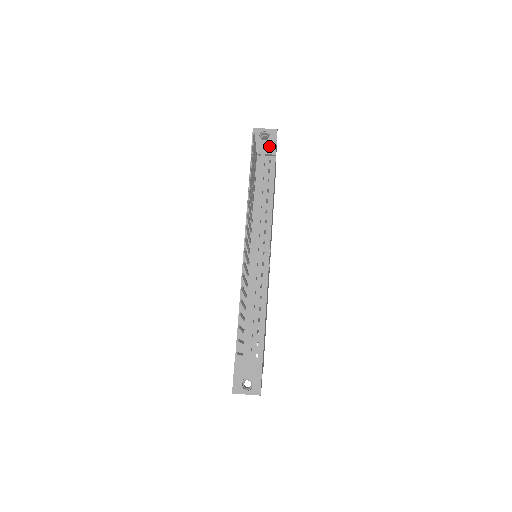
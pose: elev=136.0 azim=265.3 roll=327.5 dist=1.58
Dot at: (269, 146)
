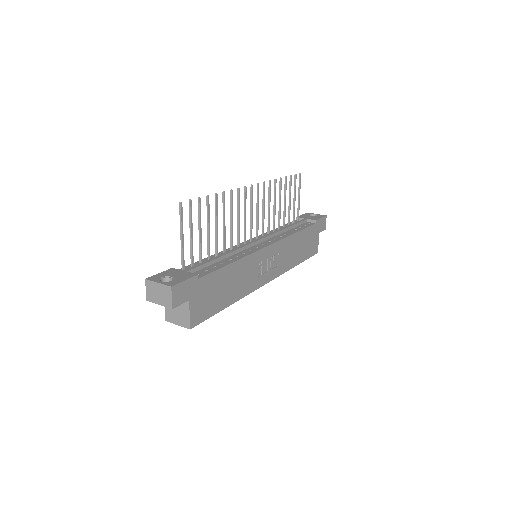
Dot at: (314, 218)
